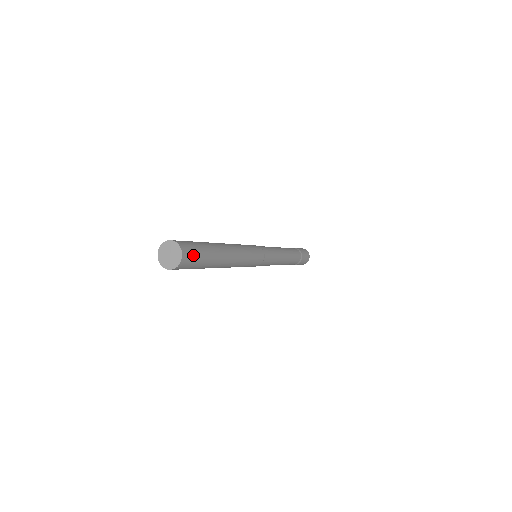
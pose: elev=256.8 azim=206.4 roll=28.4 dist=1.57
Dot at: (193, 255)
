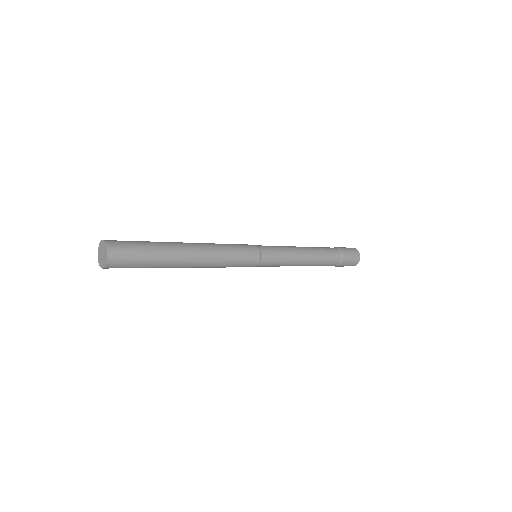
Dot at: (125, 245)
